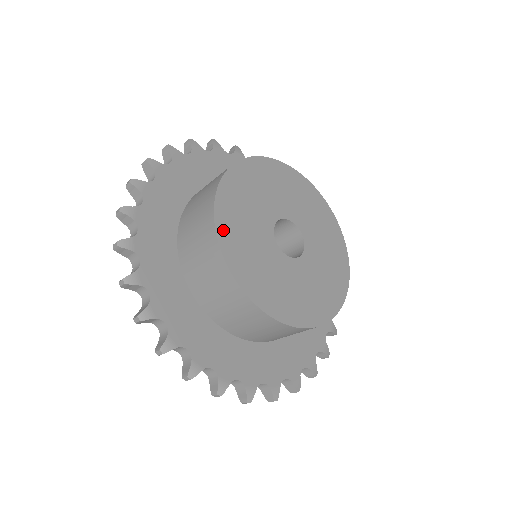
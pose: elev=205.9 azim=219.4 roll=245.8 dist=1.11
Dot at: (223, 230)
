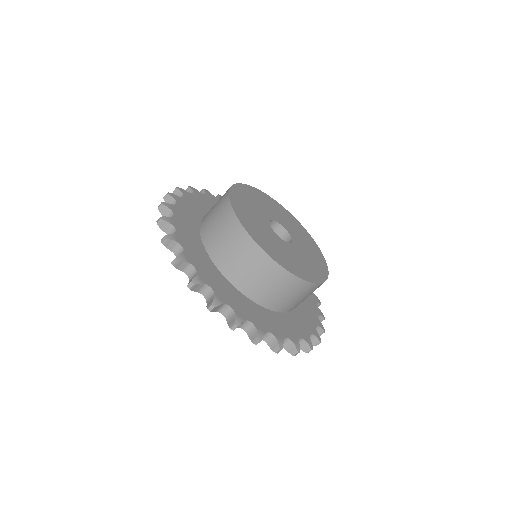
Dot at: (257, 240)
